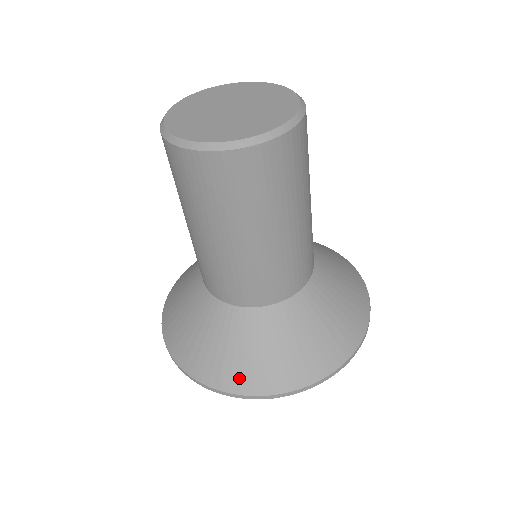
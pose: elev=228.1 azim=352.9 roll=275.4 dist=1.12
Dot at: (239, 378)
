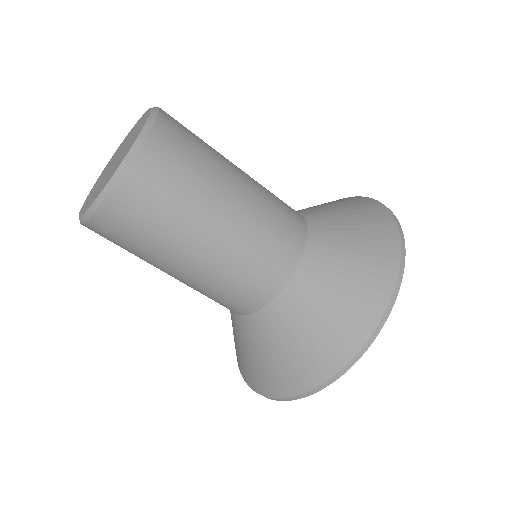
Dot at: (242, 368)
